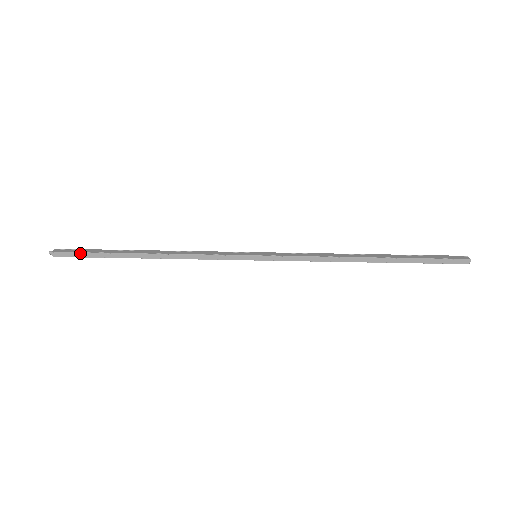
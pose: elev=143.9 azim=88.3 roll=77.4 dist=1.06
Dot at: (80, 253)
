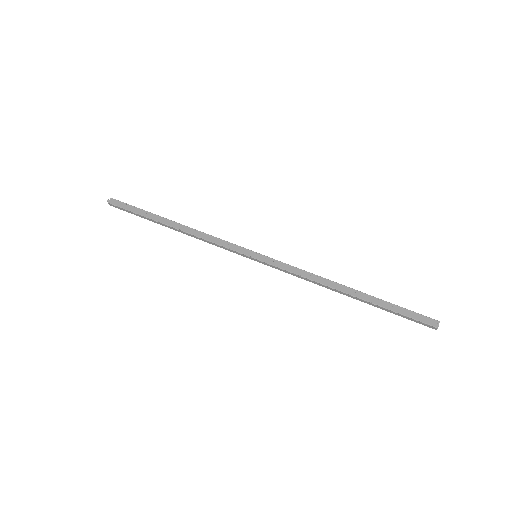
Dot at: (127, 210)
